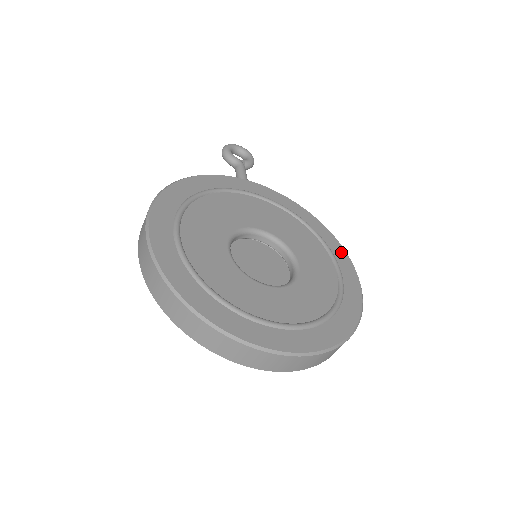
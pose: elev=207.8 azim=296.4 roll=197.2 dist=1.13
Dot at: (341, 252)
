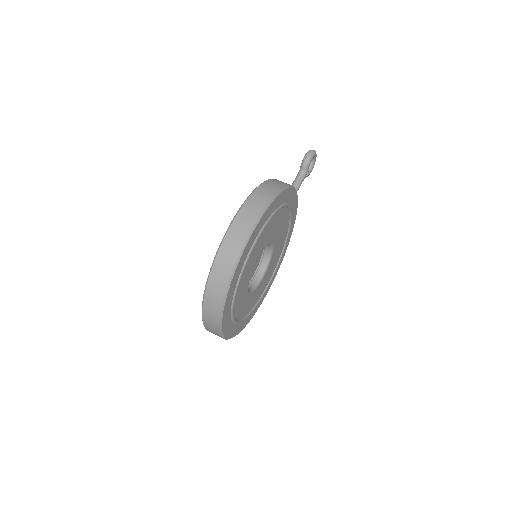
Dot at: (275, 276)
